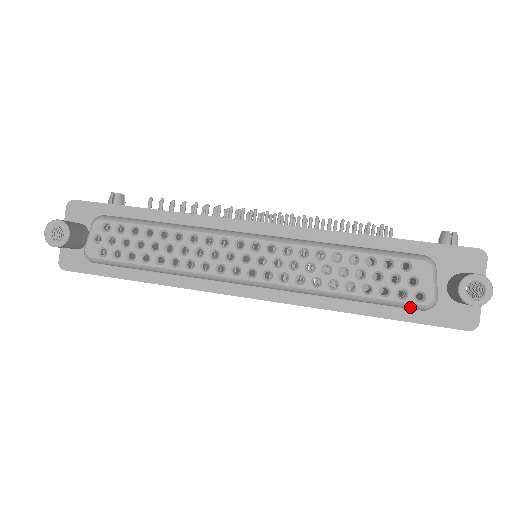
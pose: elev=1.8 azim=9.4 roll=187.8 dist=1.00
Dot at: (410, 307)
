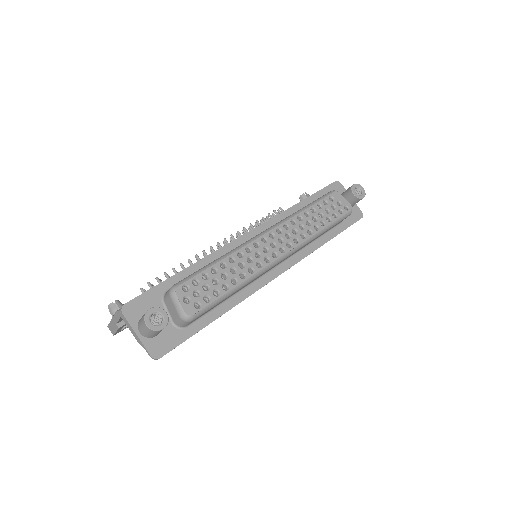
Dot at: (347, 216)
